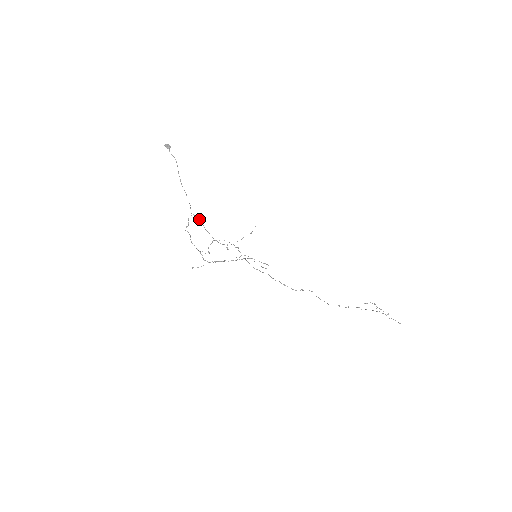
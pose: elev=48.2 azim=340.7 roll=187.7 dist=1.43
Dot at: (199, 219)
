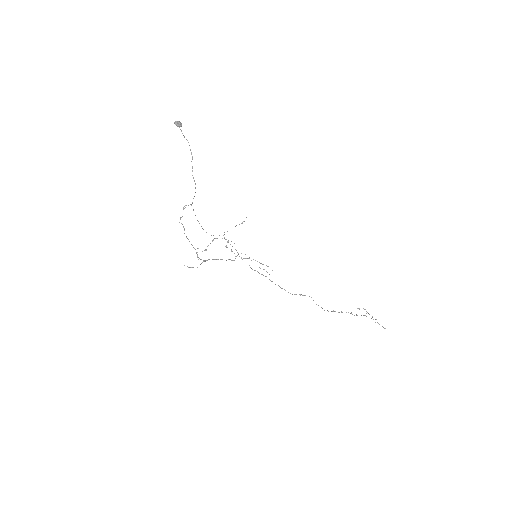
Dot at: occluded
